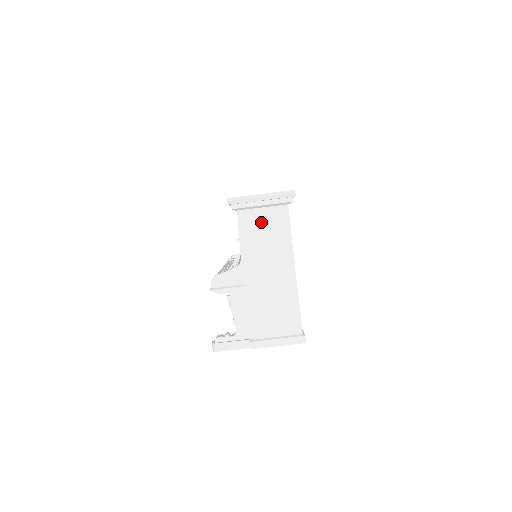
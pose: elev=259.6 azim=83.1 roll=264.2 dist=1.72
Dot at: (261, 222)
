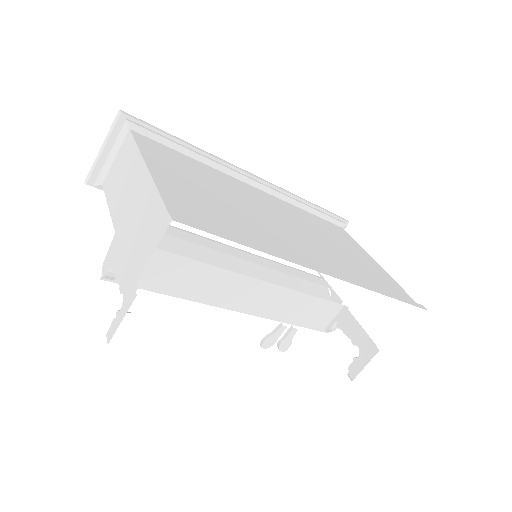
Dot at: (117, 168)
